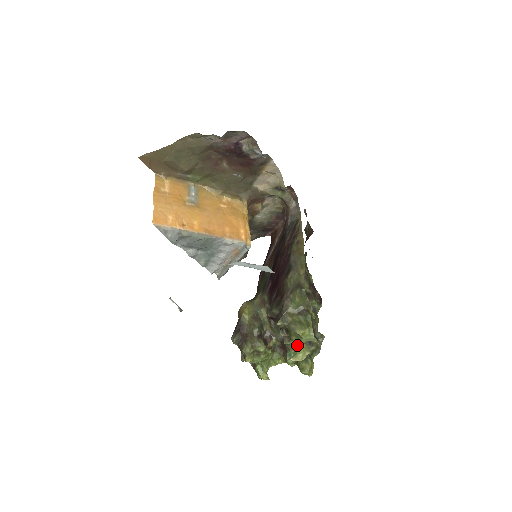
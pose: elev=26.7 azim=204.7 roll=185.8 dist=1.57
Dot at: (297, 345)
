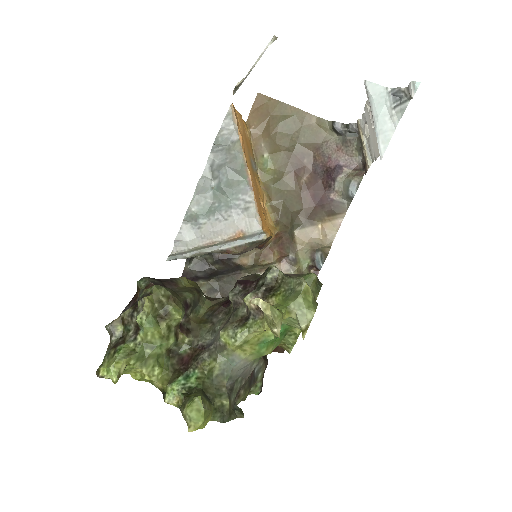
Dot at: (275, 306)
